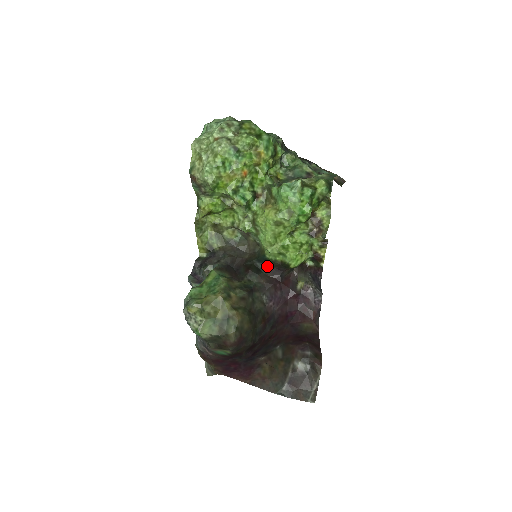
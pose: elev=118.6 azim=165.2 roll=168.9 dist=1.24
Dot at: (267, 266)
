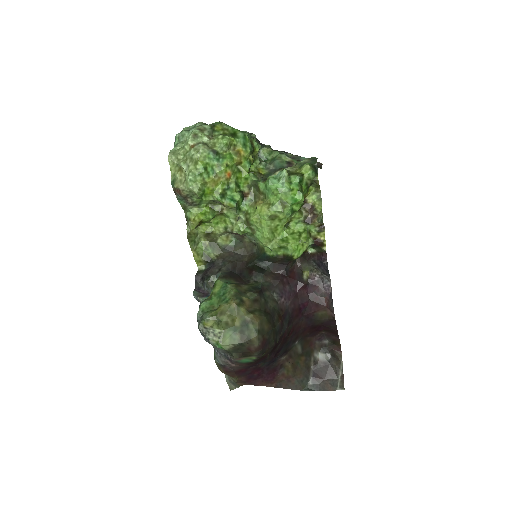
Dot at: (270, 263)
